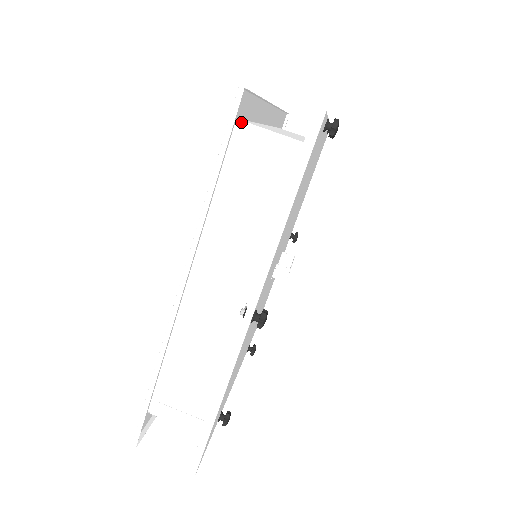
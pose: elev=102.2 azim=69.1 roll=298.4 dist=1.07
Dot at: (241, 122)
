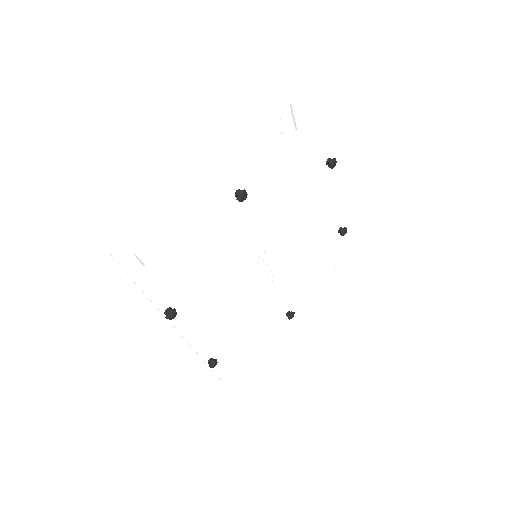
Dot at: (283, 125)
